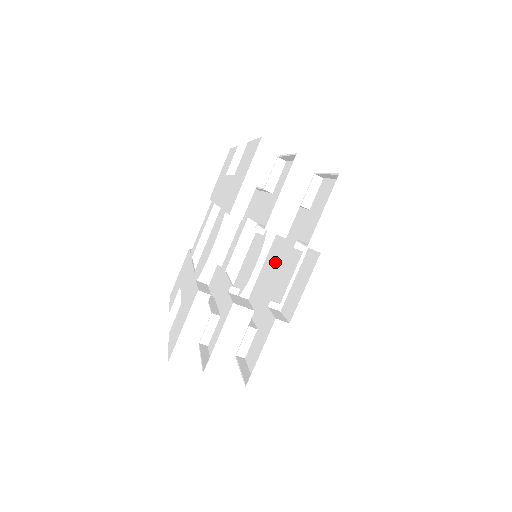
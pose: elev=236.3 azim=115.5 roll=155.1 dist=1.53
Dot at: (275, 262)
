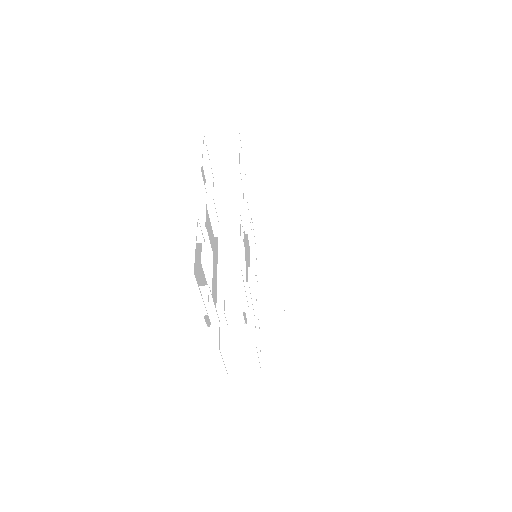
Dot at: occluded
